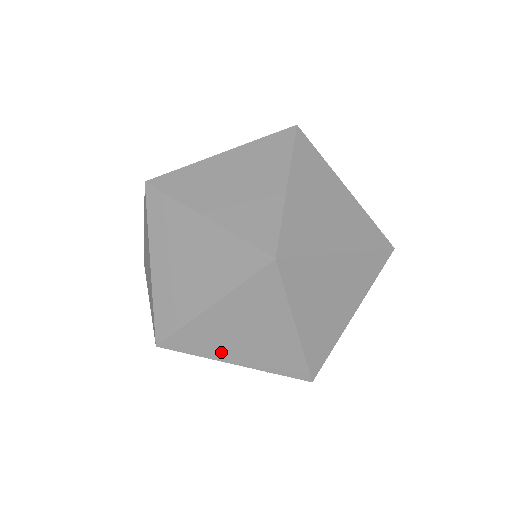
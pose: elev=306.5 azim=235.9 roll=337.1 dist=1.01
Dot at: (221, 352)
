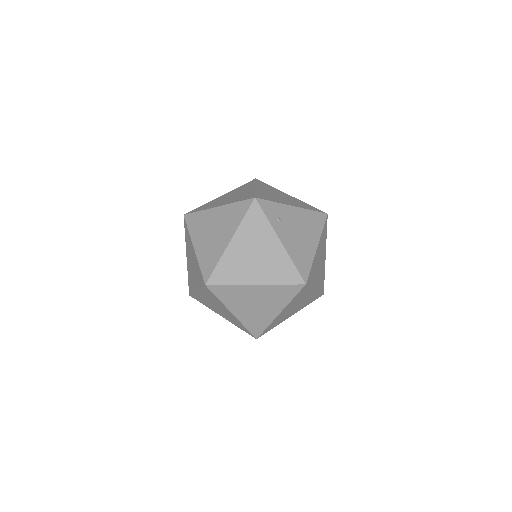
Dot at: occluded
